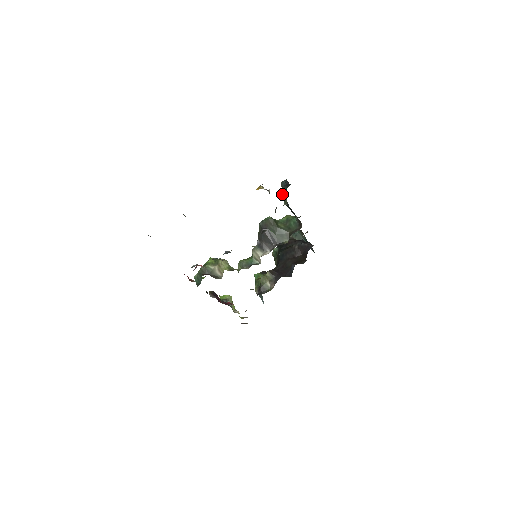
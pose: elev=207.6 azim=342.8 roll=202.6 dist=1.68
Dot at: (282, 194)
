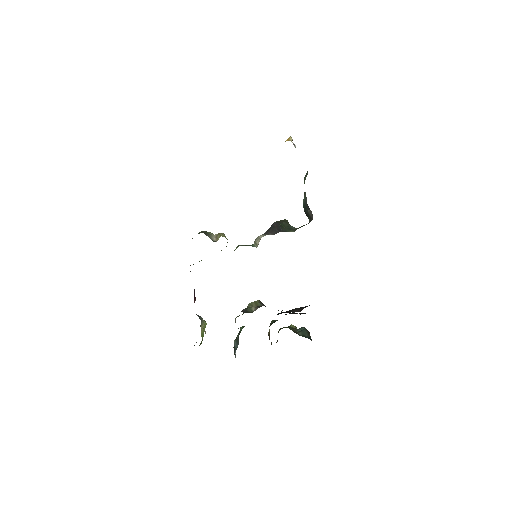
Dot at: occluded
